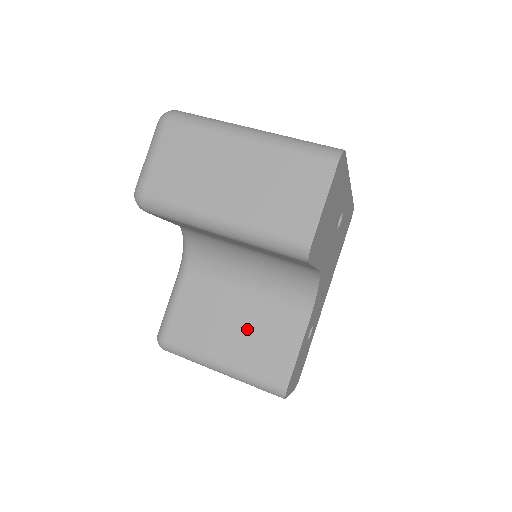
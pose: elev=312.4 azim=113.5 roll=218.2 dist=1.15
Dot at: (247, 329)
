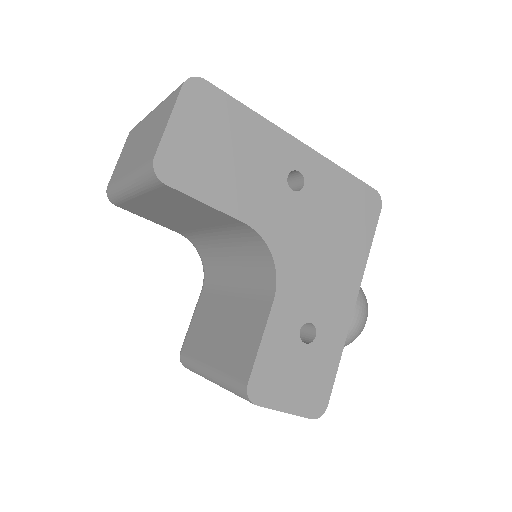
Dot at: (230, 325)
